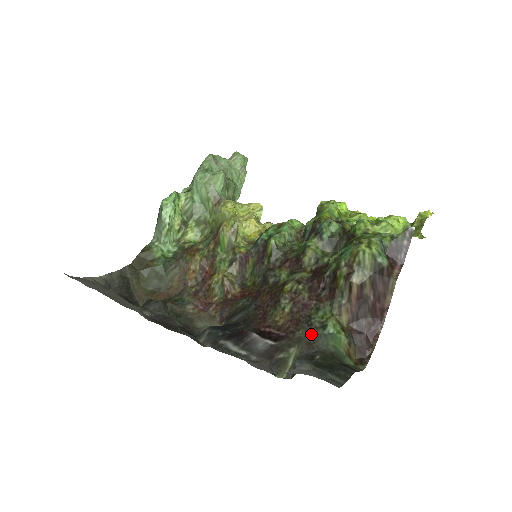
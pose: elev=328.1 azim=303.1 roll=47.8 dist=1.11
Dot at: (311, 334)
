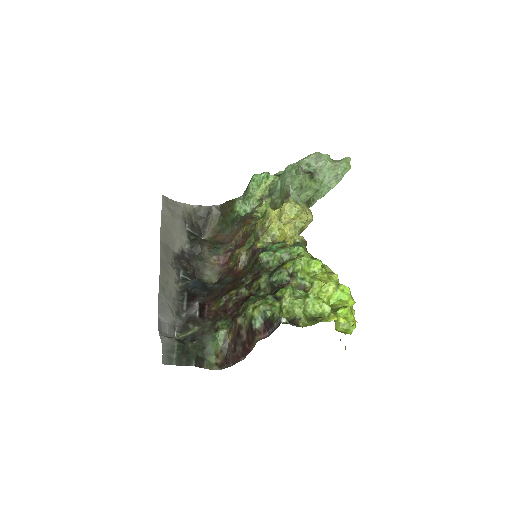
Dot at: (210, 328)
